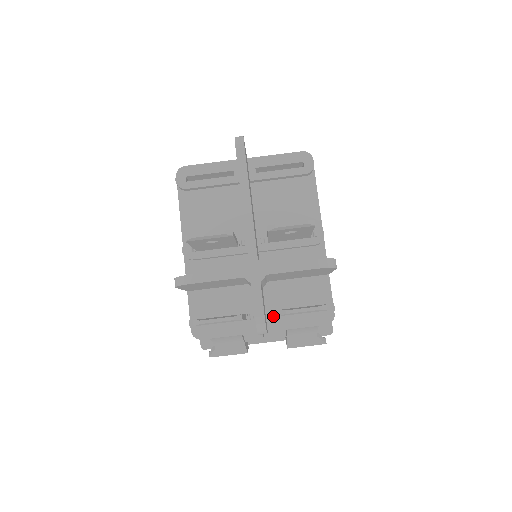
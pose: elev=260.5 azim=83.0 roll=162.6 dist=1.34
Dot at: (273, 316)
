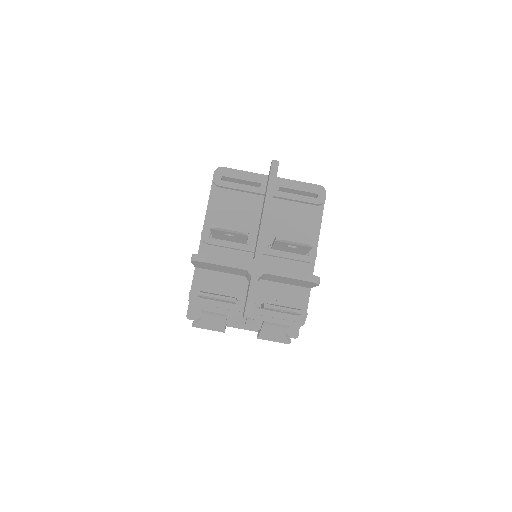
Dot at: (257, 307)
